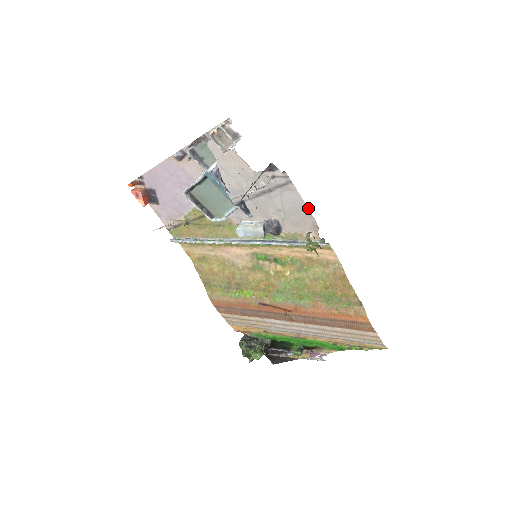
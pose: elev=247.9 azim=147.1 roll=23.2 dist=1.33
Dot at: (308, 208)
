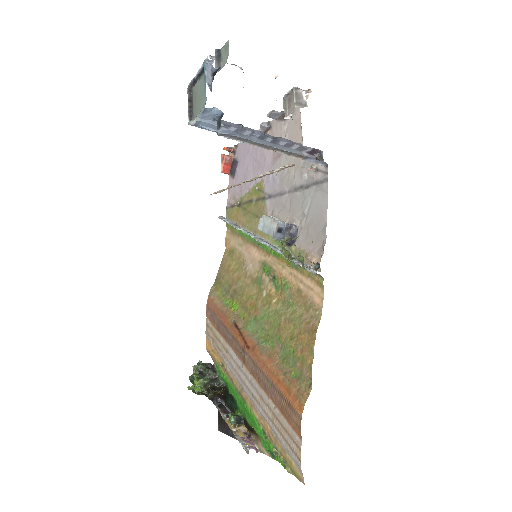
Dot at: occluded
